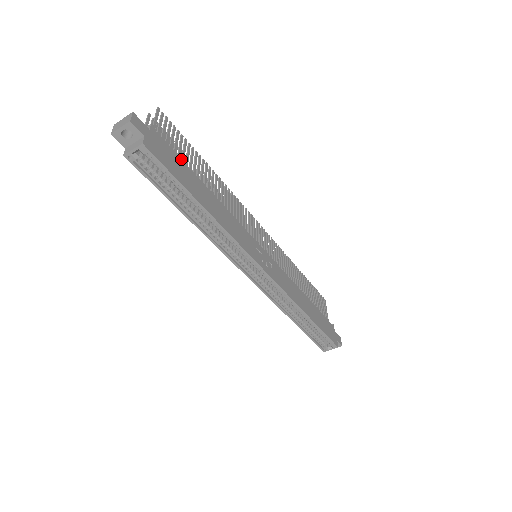
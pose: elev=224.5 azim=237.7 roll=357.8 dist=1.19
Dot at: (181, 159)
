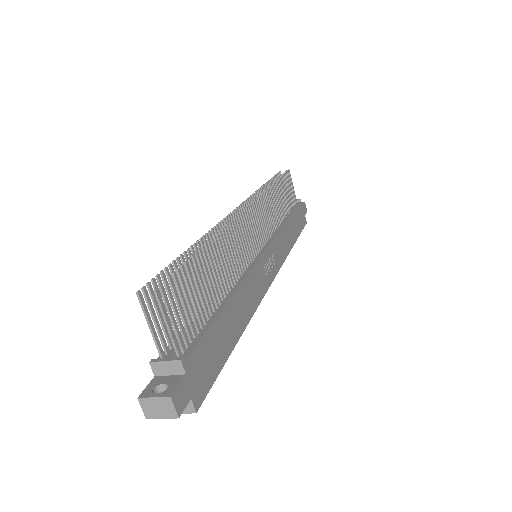
Dot at: (208, 328)
